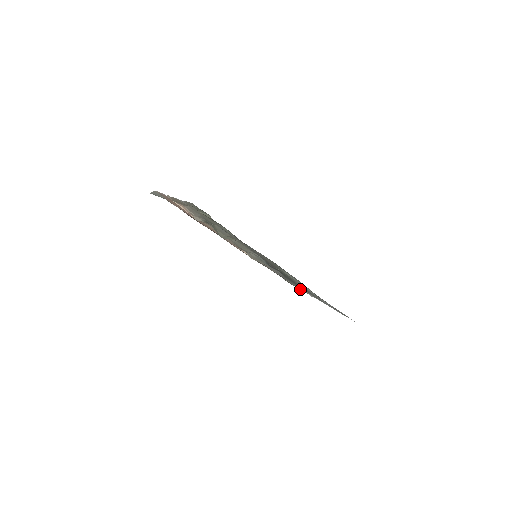
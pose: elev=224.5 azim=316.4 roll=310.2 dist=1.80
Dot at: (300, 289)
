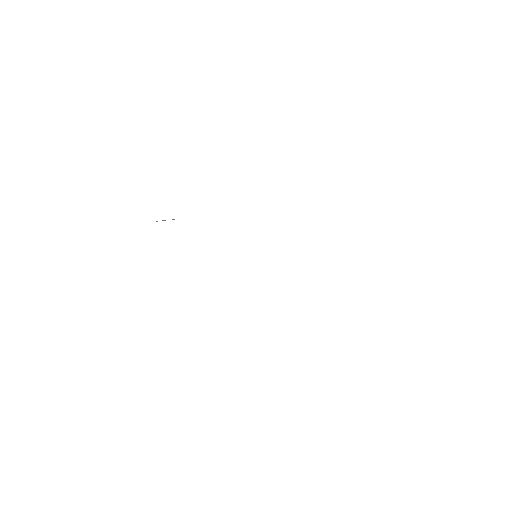
Dot at: occluded
